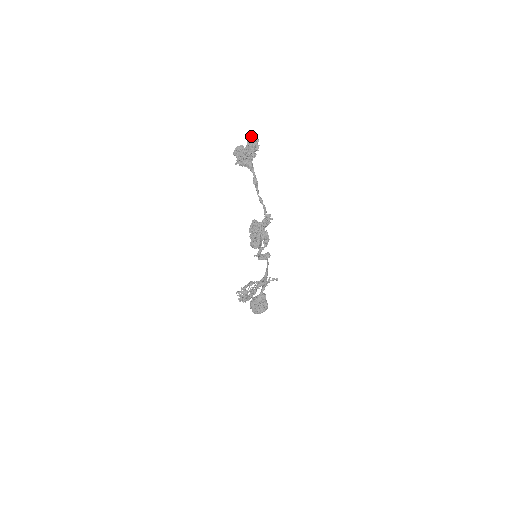
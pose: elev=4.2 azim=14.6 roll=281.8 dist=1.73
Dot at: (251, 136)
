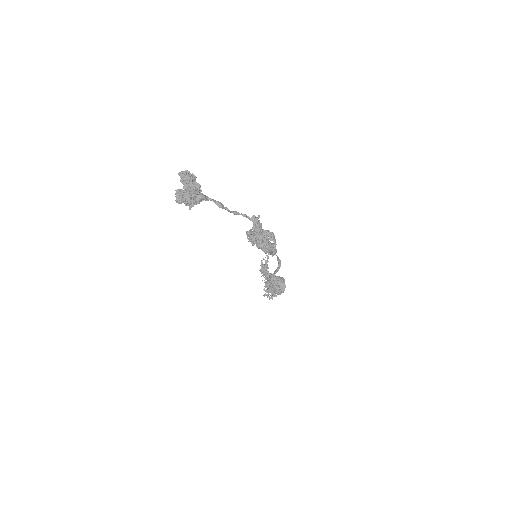
Dot at: (180, 174)
